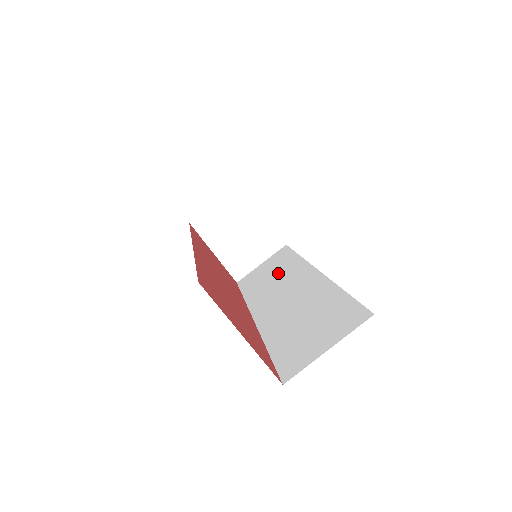
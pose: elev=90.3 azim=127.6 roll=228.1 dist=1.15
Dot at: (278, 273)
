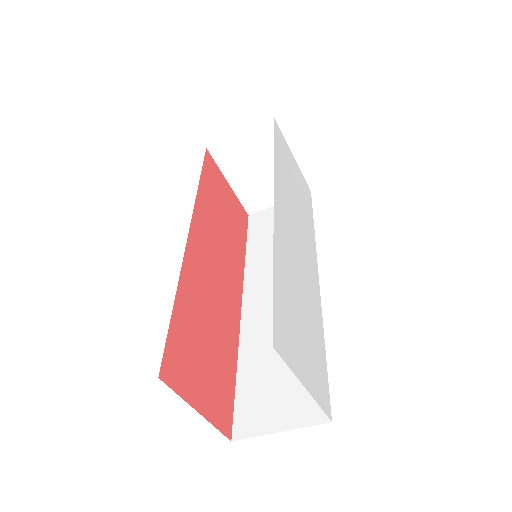
Dot at: occluded
